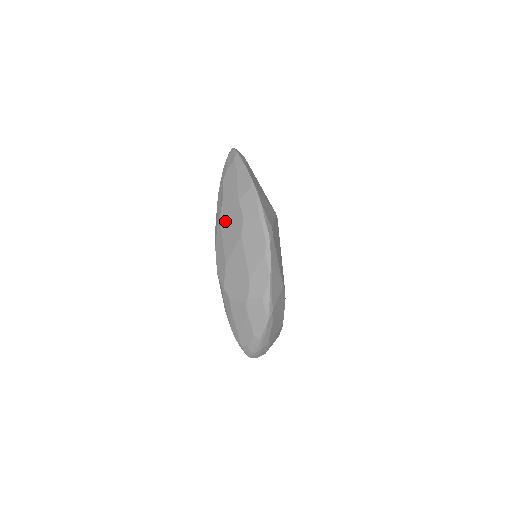
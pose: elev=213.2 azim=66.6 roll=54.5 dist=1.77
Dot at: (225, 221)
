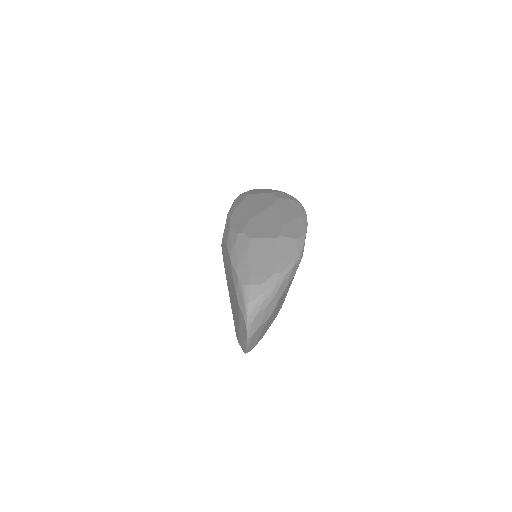
Dot at: (250, 202)
